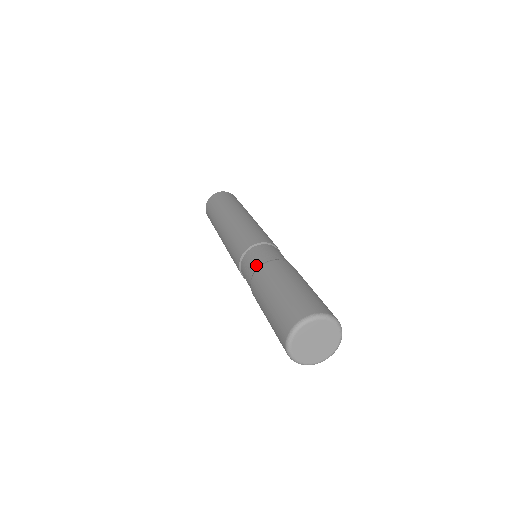
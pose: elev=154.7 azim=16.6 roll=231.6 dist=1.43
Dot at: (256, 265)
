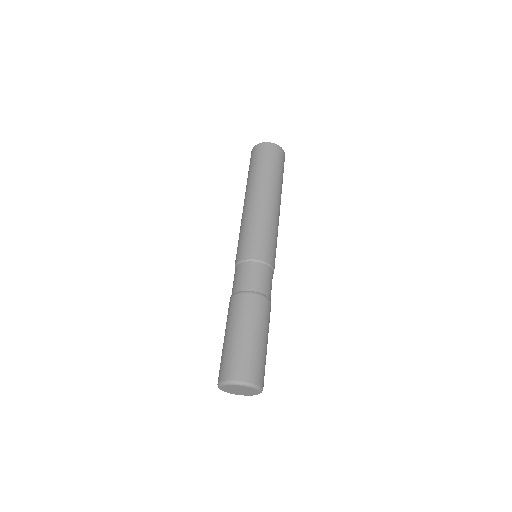
Dot at: (232, 291)
